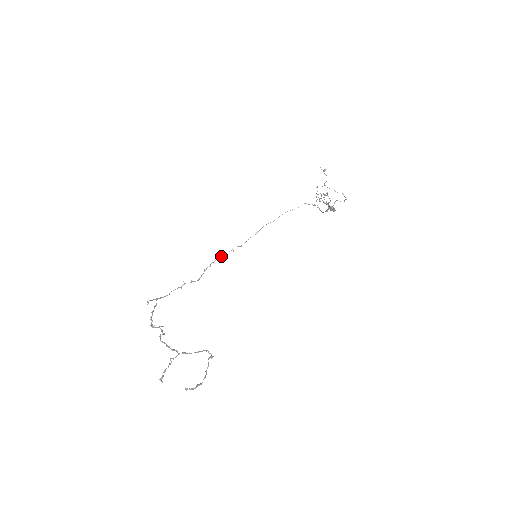
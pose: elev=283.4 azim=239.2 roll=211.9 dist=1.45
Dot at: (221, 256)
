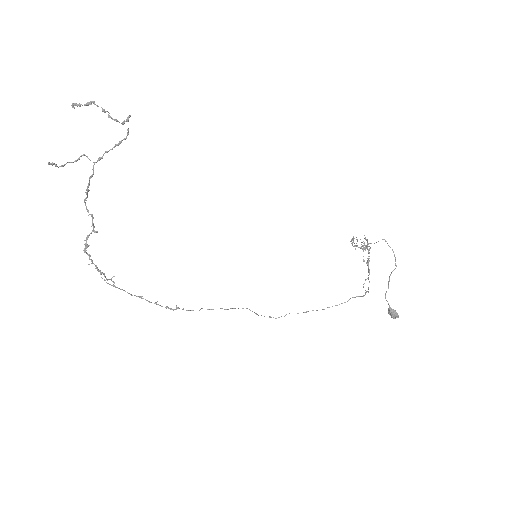
Dot at: (220, 308)
